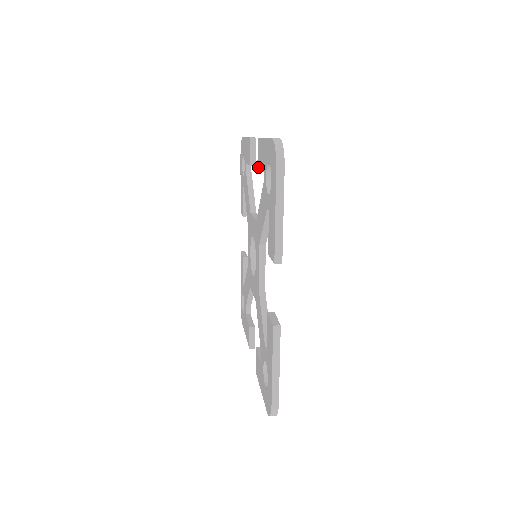
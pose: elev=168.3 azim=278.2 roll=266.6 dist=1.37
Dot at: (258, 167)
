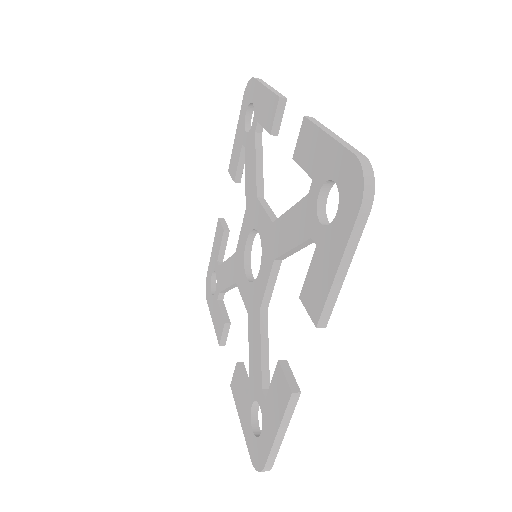
Dot at: (296, 159)
